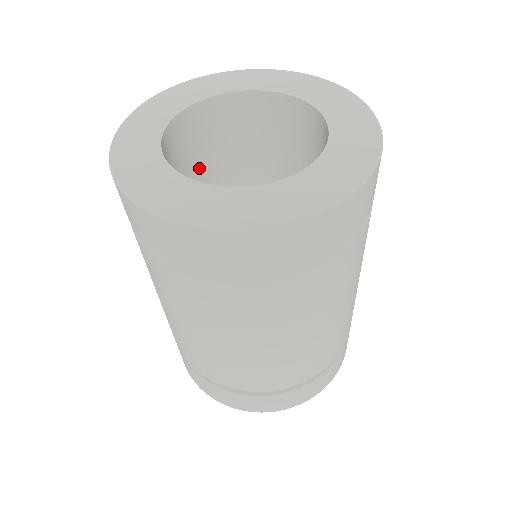
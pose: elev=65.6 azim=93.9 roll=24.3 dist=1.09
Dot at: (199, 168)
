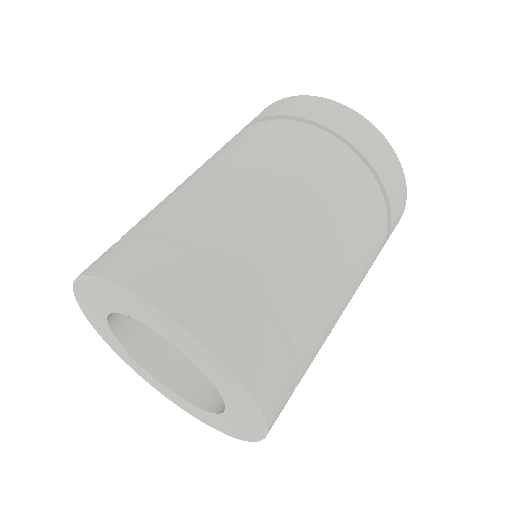
Dot at: occluded
